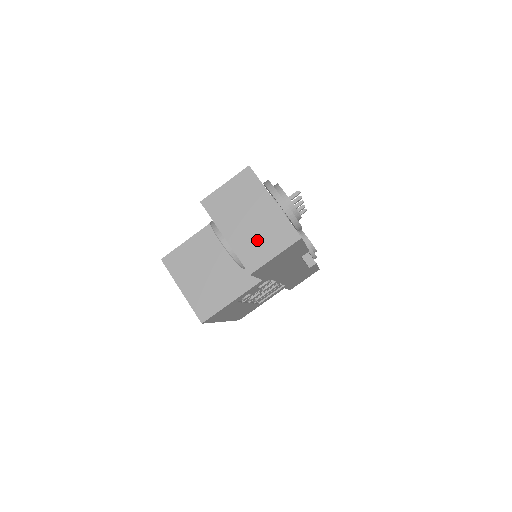
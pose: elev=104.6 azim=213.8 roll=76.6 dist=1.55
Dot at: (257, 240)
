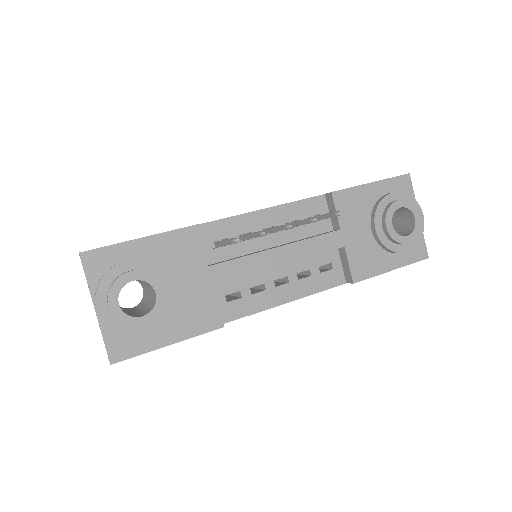
Dot at: occluded
